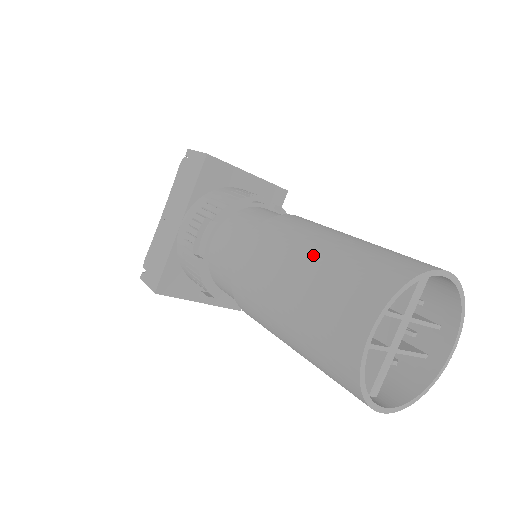
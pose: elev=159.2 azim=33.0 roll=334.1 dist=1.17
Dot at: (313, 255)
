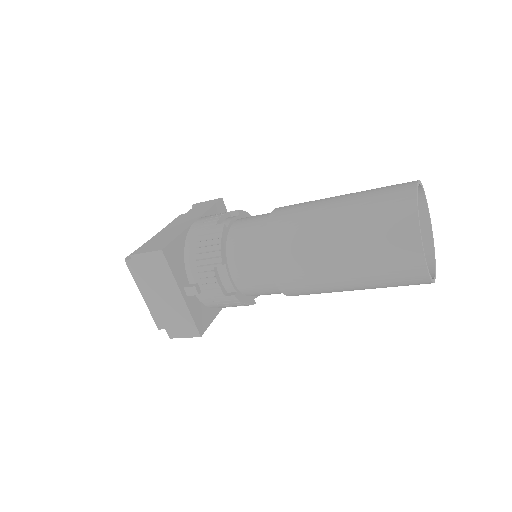
Dot at: occluded
